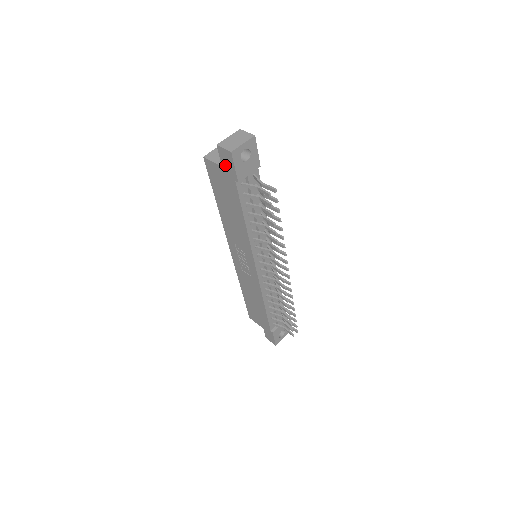
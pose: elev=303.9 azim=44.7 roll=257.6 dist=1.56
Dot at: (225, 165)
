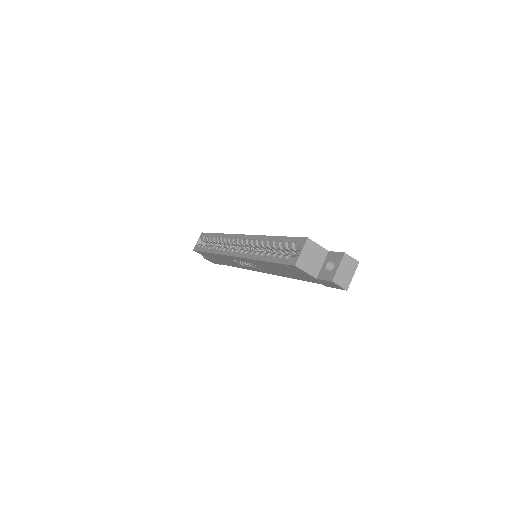
Dot at: (323, 282)
